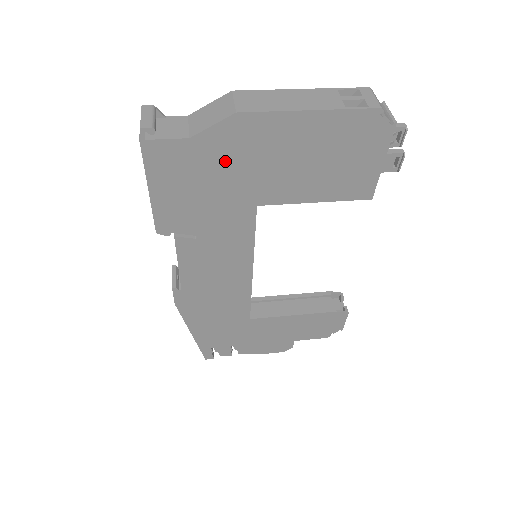
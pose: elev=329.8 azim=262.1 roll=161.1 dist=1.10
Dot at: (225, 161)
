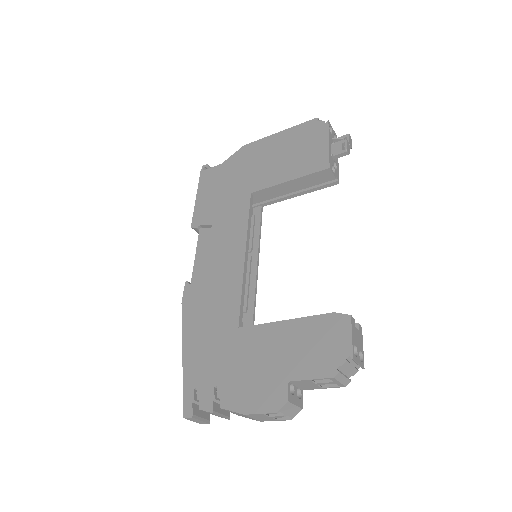
Dot at: (236, 170)
